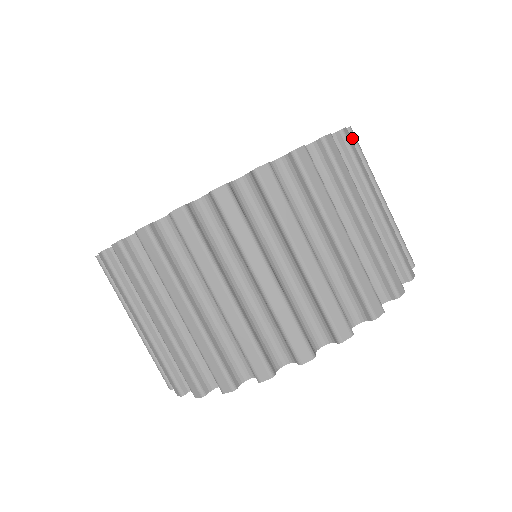
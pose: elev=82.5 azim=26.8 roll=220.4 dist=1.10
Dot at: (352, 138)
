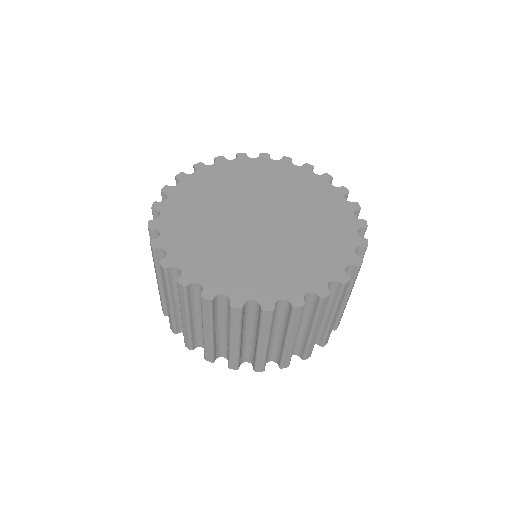
Dot at: (291, 311)
